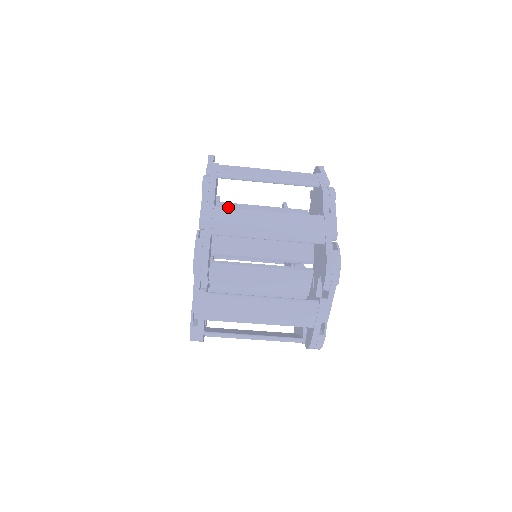
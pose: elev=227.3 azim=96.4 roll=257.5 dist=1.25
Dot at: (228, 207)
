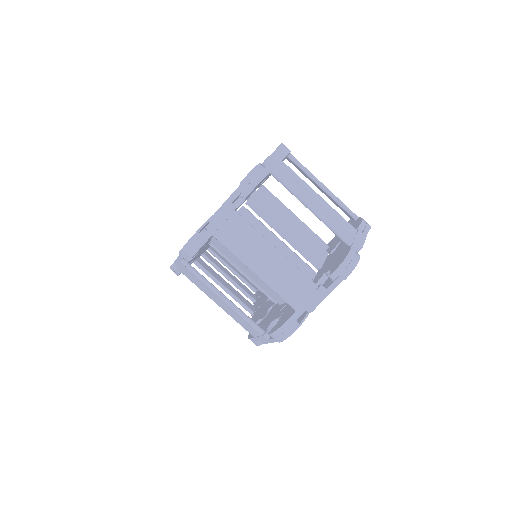
Dot at: occluded
